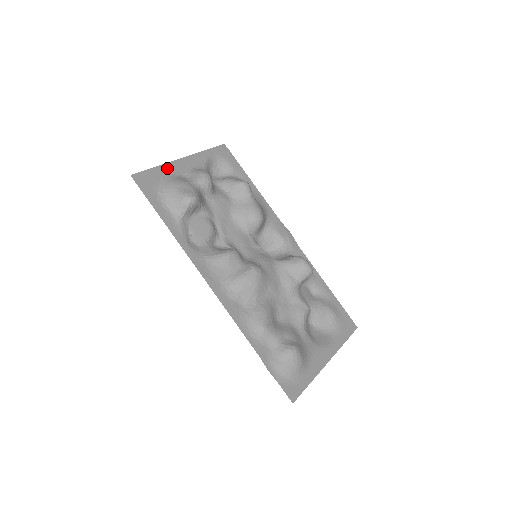
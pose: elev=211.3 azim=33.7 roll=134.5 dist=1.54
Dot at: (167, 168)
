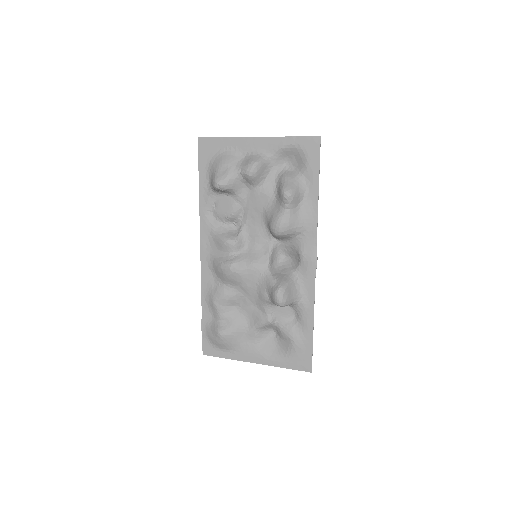
Dot at: (233, 142)
